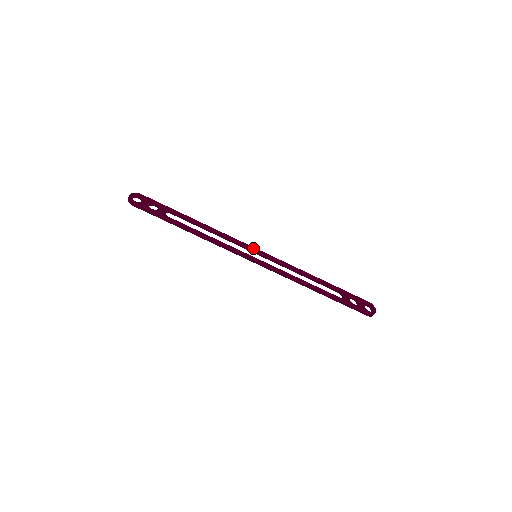
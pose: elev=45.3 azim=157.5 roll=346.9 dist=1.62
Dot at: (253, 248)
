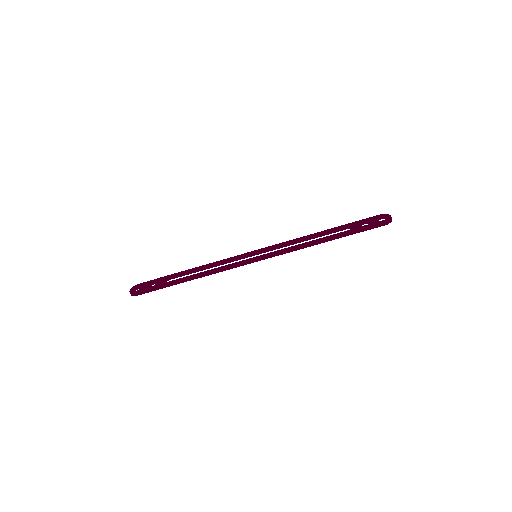
Dot at: (250, 253)
